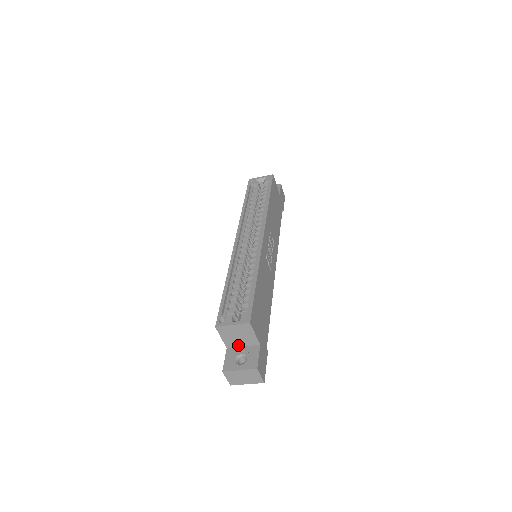
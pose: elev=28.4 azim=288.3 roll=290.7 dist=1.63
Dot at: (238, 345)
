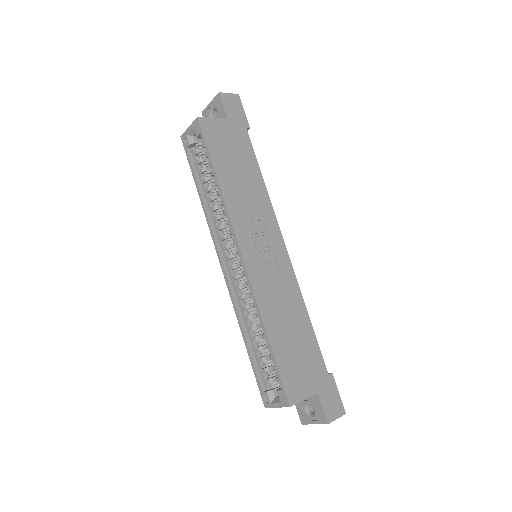
Dot at: occluded
